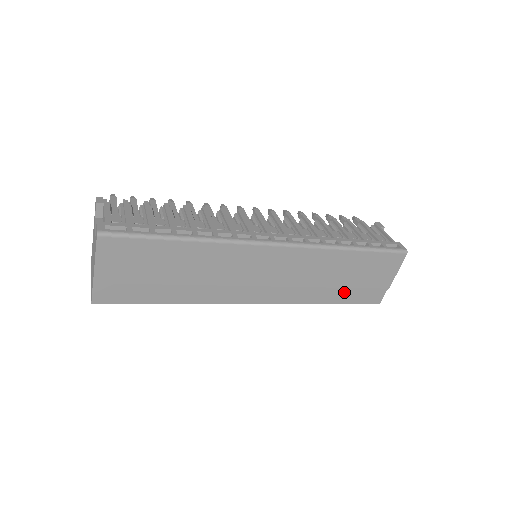
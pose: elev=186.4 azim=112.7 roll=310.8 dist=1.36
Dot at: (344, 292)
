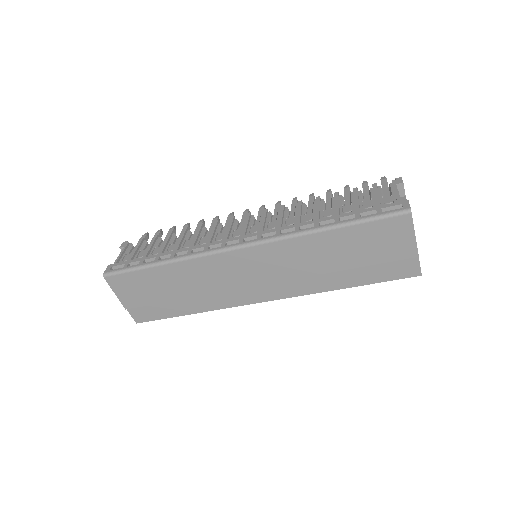
Dot at: (359, 272)
